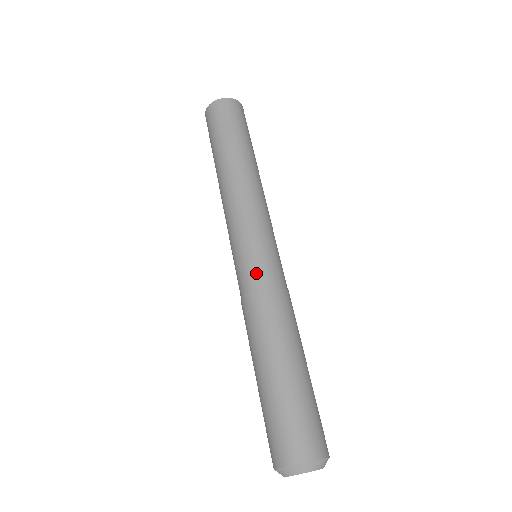
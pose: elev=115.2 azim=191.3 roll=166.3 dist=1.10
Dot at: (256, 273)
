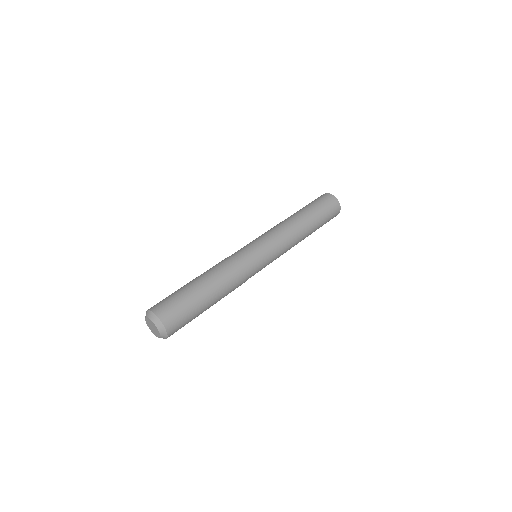
Dot at: (249, 259)
